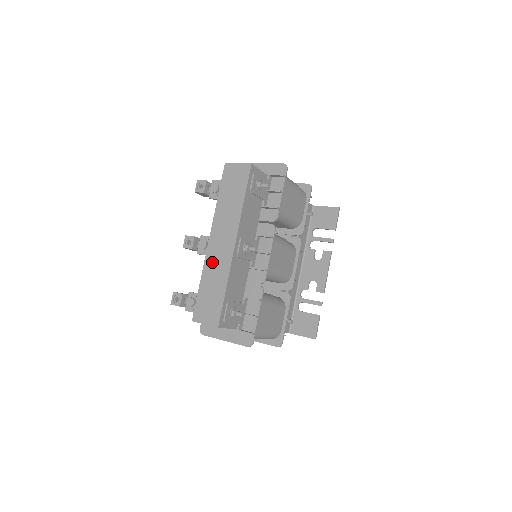
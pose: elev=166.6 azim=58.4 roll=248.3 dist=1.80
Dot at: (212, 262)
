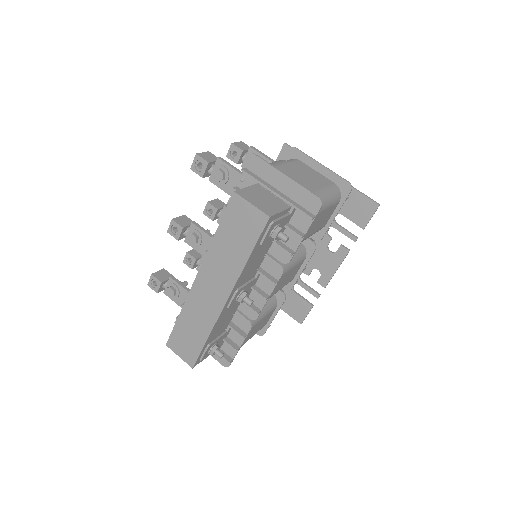
Dot at: (196, 303)
